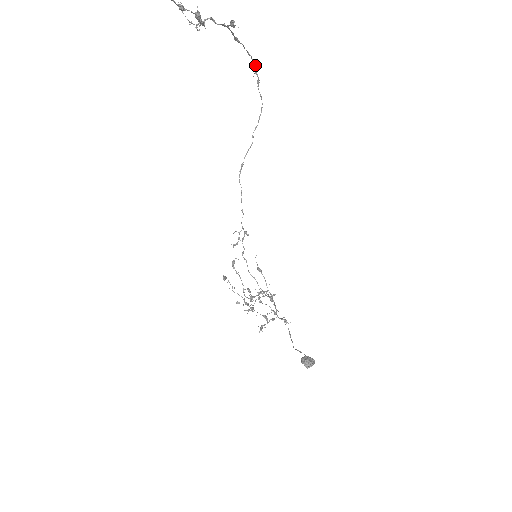
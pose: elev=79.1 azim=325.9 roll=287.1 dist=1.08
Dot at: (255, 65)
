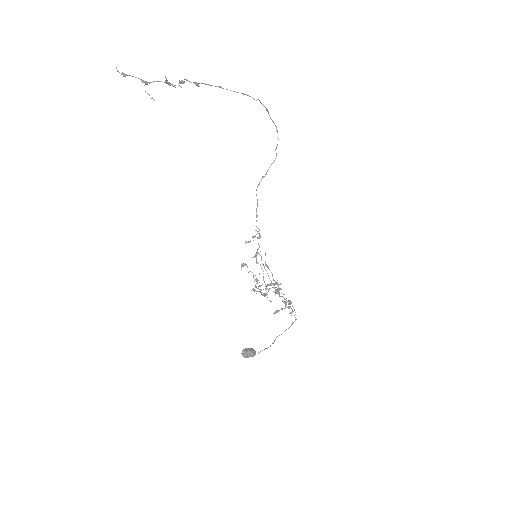
Dot at: occluded
